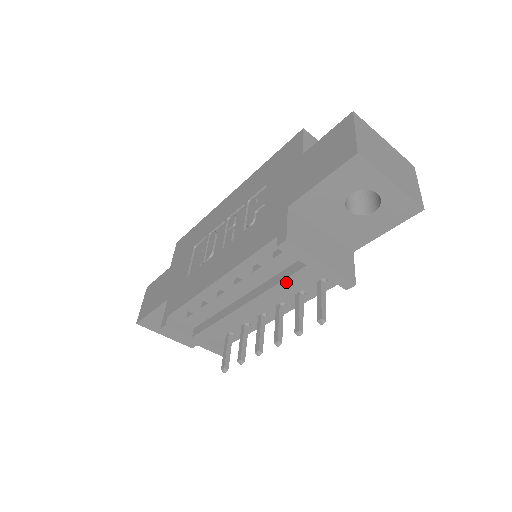
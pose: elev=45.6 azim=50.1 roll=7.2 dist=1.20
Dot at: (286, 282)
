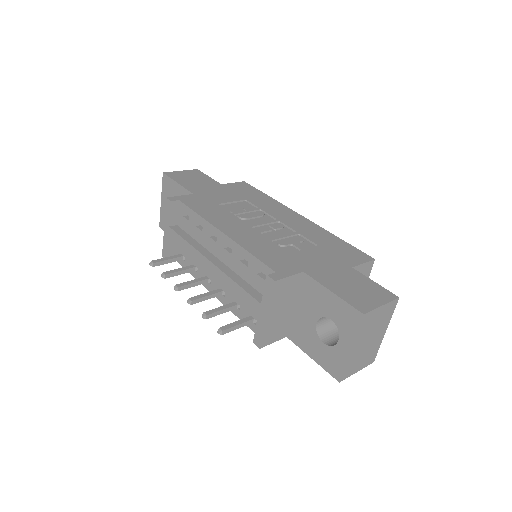
Dot at: (242, 291)
